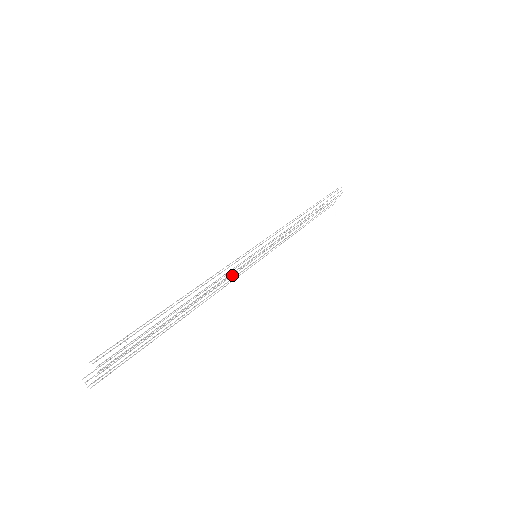
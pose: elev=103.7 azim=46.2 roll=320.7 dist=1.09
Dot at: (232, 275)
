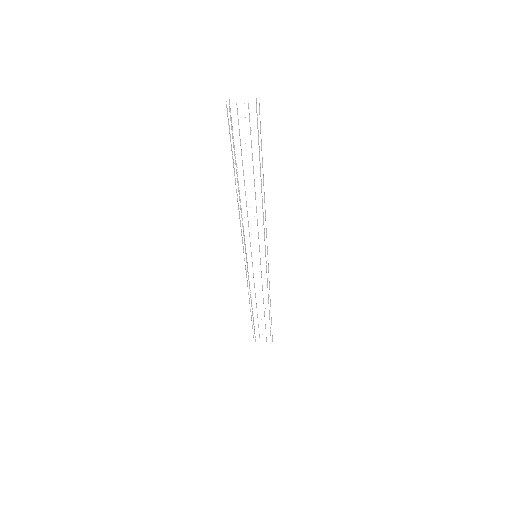
Dot at: occluded
